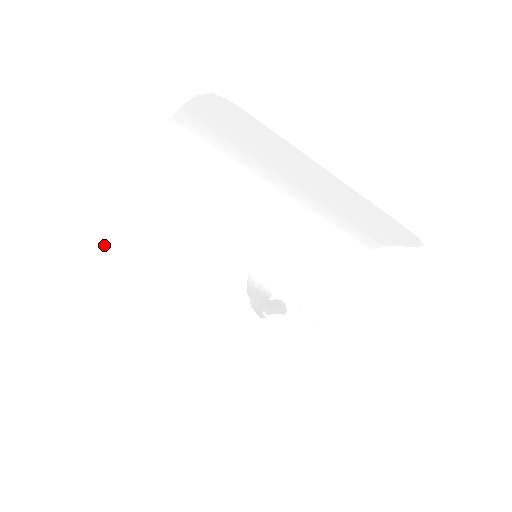
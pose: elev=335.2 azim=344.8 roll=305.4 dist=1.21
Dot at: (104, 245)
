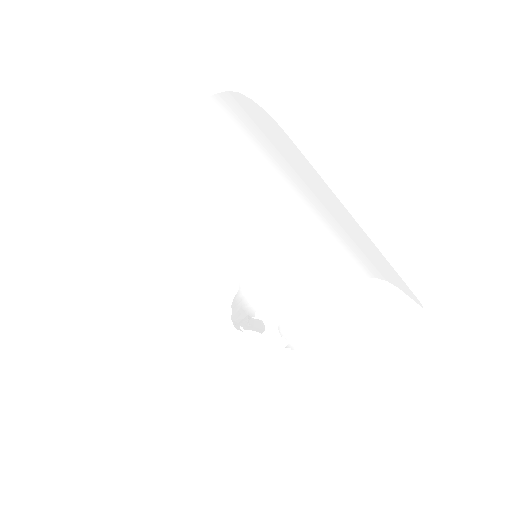
Dot at: (105, 195)
